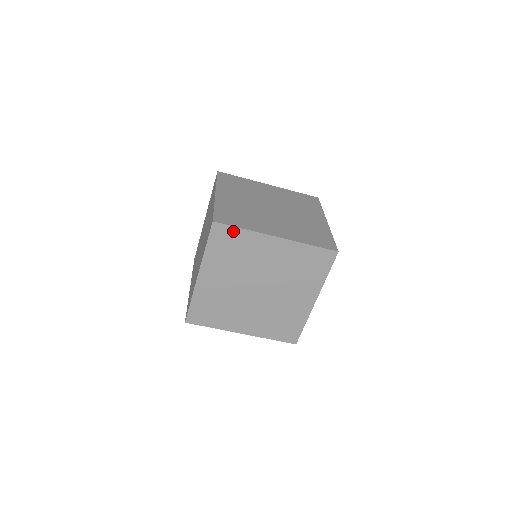
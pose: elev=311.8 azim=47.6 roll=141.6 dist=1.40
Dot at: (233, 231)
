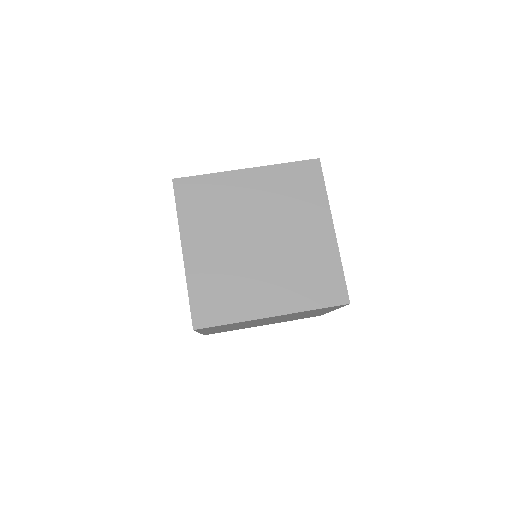
Dot at: occluded
